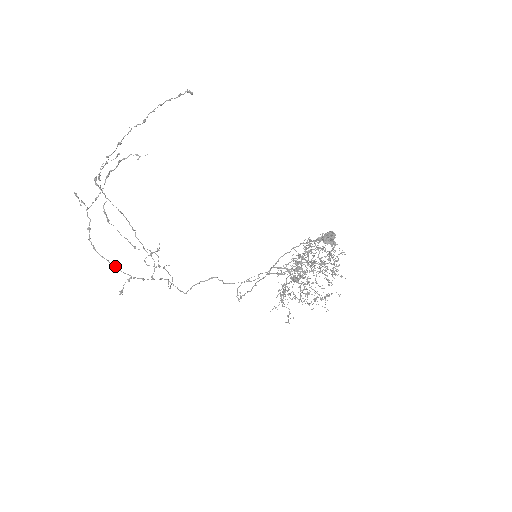
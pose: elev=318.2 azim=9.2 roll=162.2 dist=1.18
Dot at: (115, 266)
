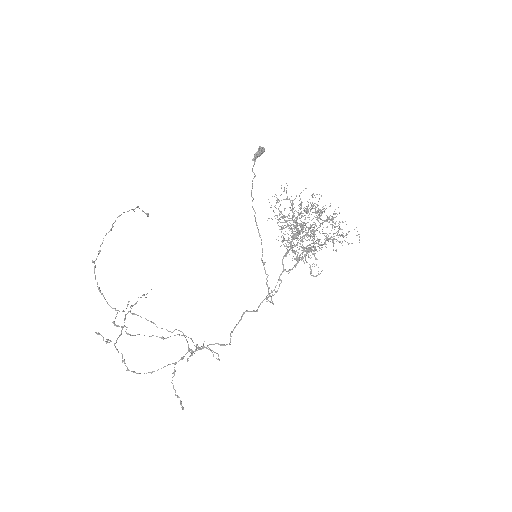
Dot at: occluded
